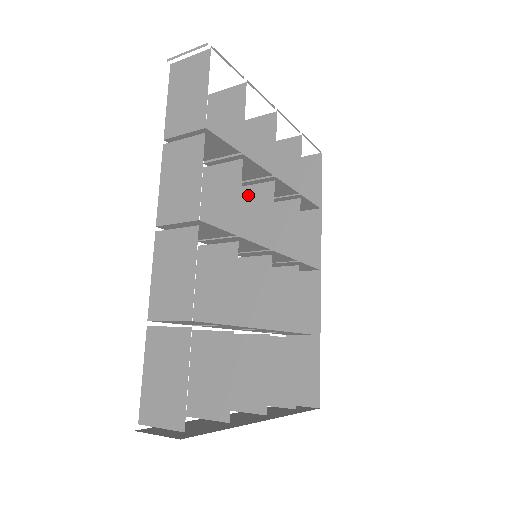
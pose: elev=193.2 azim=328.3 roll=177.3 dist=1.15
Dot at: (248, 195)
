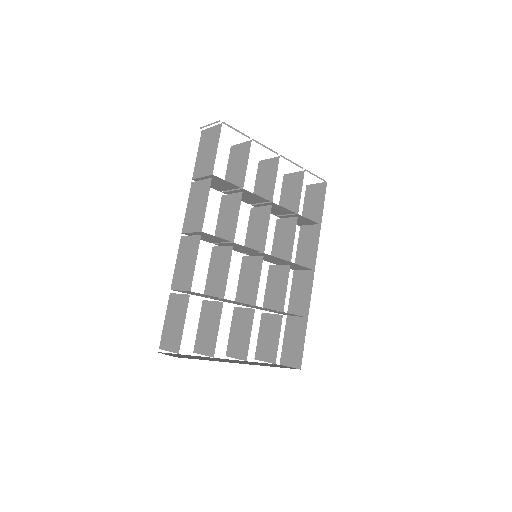
Dot at: (256, 214)
